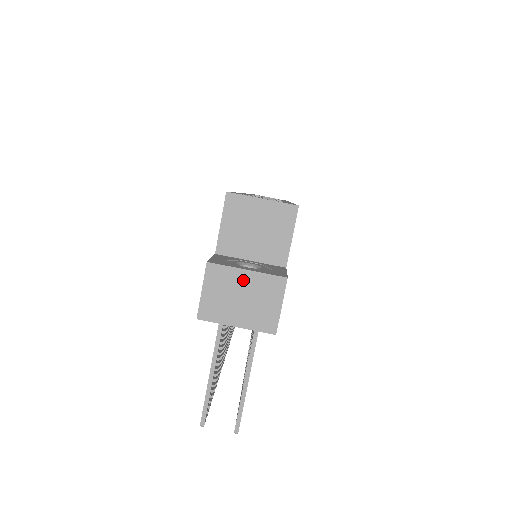
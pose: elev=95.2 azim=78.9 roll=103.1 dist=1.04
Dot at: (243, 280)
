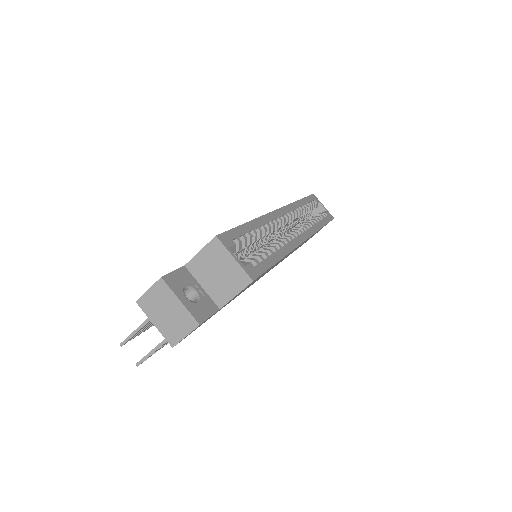
Dot at: (174, 304)
